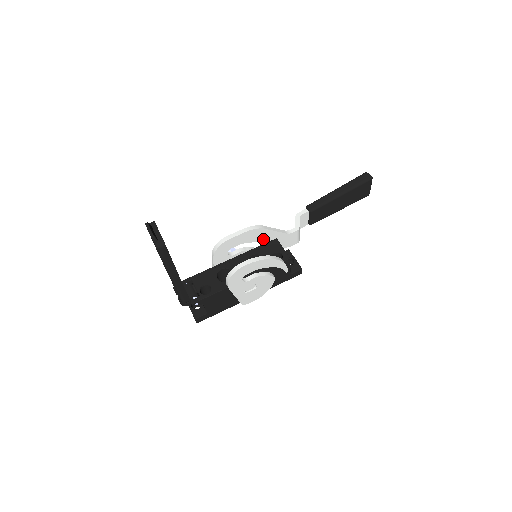
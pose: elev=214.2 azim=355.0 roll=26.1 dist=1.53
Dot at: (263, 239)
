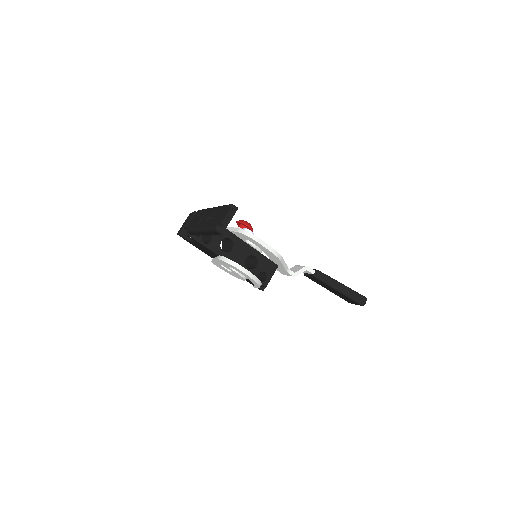
Dot at: (272, 258)
